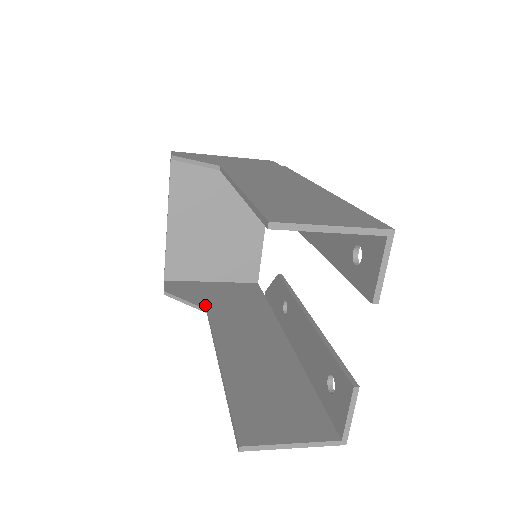
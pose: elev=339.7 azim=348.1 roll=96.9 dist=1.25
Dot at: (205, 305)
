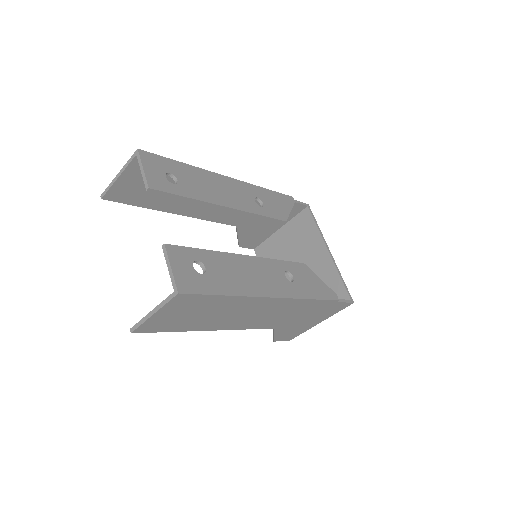
Dot at: occluded
